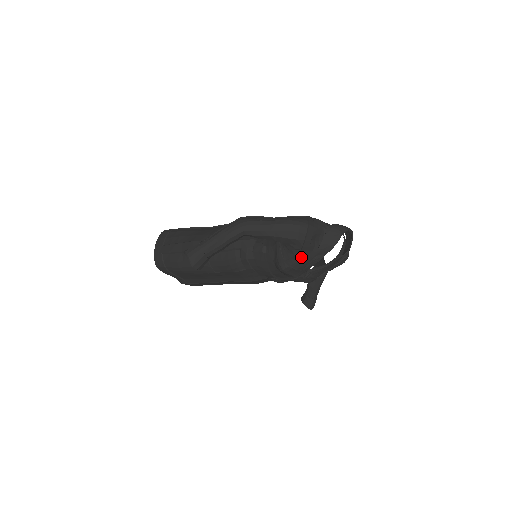
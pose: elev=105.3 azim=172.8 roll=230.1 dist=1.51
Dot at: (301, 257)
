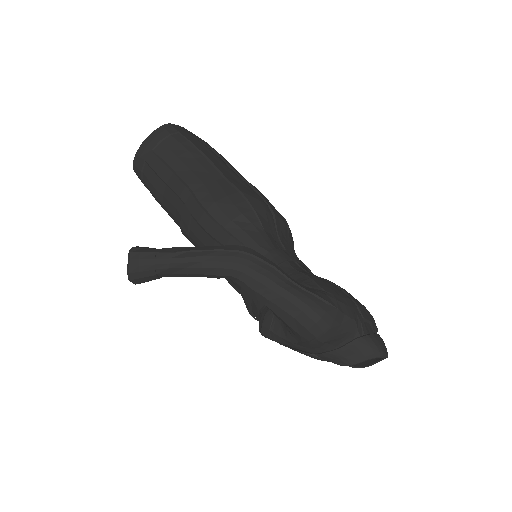
Dot at: (293, 345)
